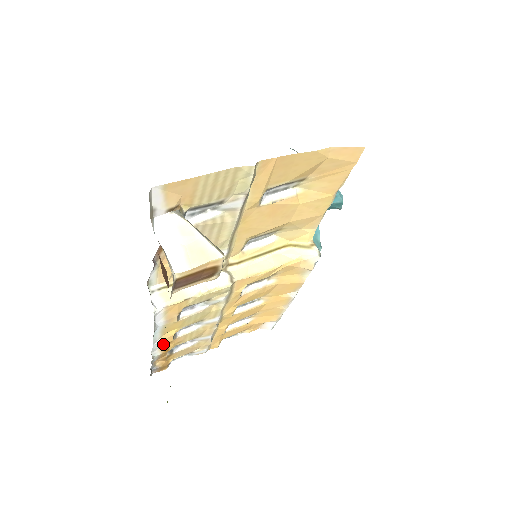
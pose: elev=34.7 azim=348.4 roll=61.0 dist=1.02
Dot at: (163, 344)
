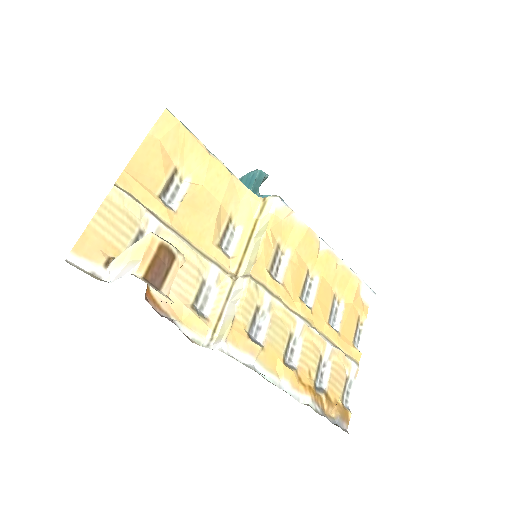
Dot at: (294, 384)
